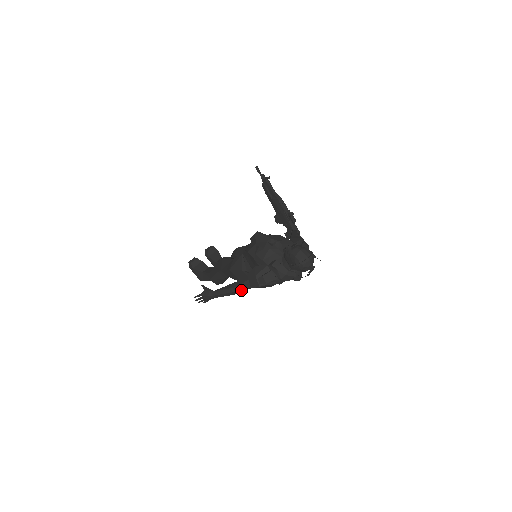
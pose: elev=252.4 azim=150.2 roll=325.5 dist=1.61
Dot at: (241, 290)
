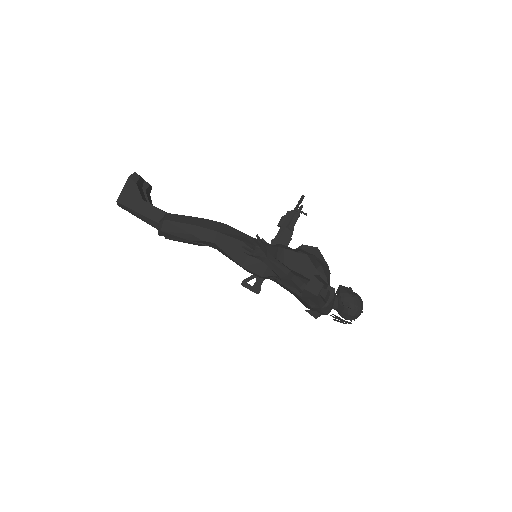
Dot at: (292, 281)
